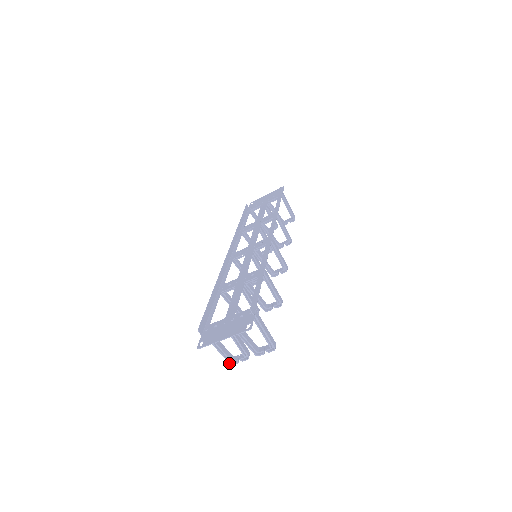
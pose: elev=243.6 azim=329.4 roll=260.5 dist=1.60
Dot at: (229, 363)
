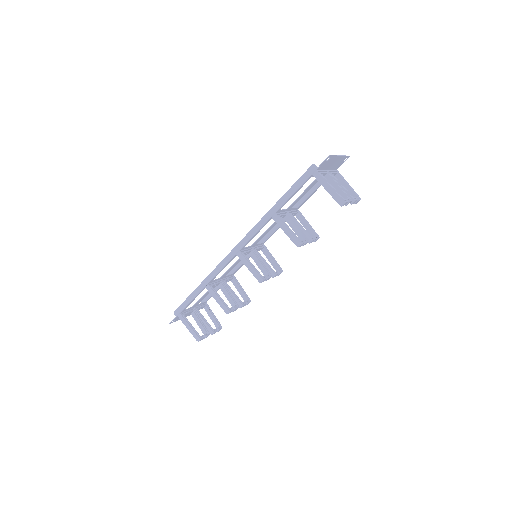
Dot at: (343, 200)
